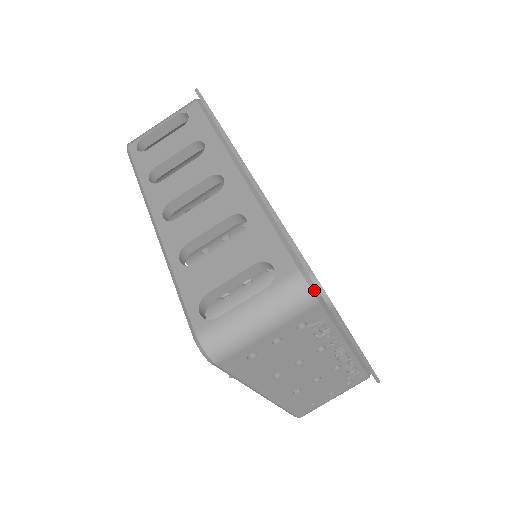
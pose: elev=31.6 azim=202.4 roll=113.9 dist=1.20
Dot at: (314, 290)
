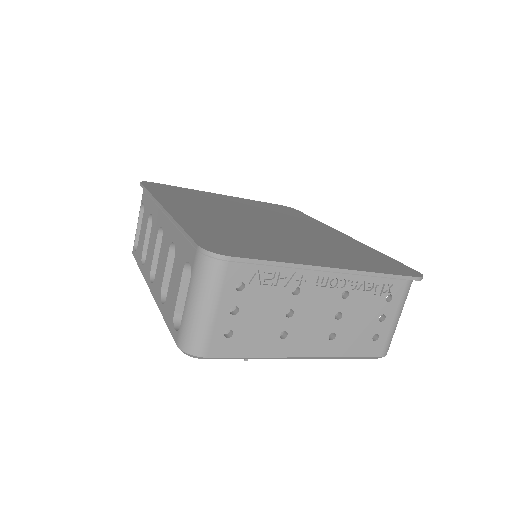
Dot at: occluded
